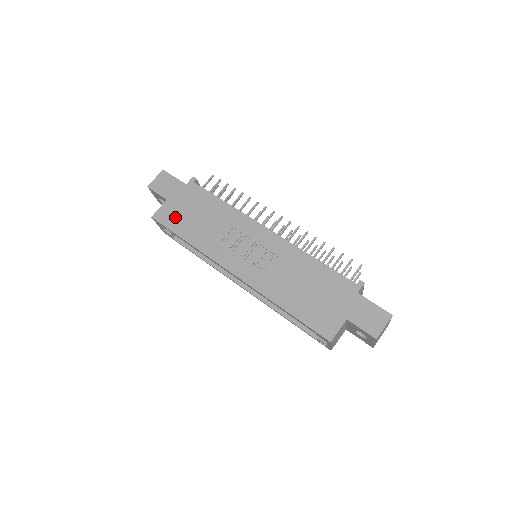
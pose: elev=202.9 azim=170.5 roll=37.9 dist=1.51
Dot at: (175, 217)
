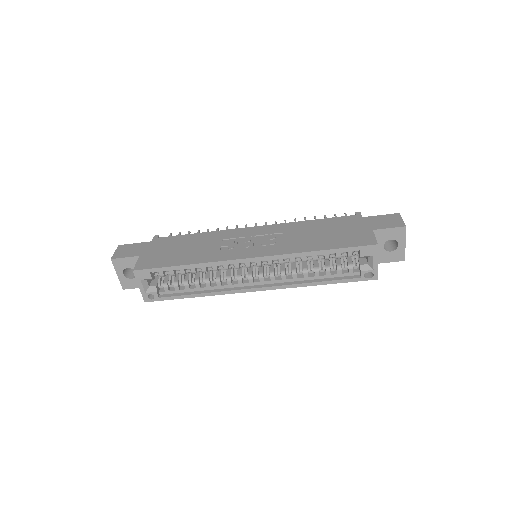
Dot at: (159, 259)
